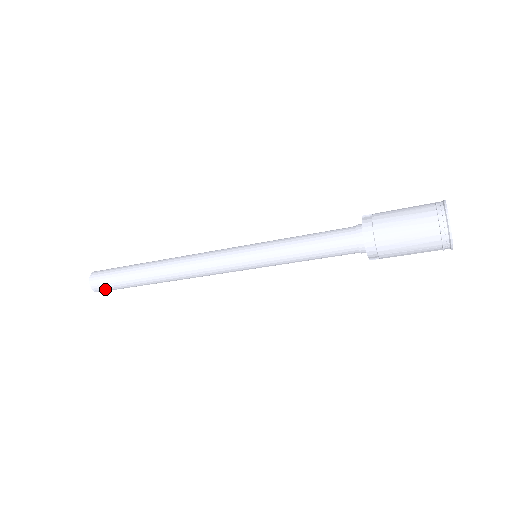
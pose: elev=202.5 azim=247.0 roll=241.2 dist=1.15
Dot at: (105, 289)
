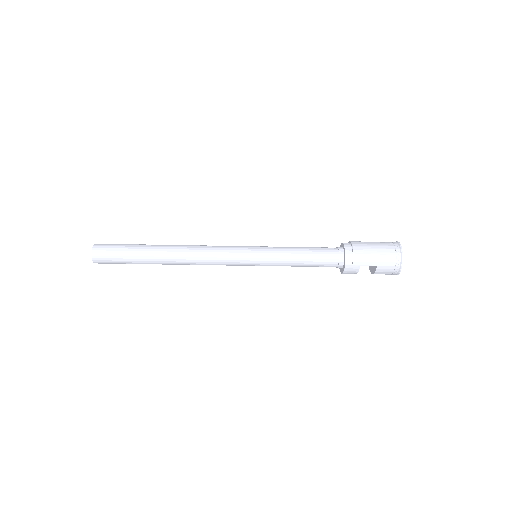
Dot at: (105, 251)
